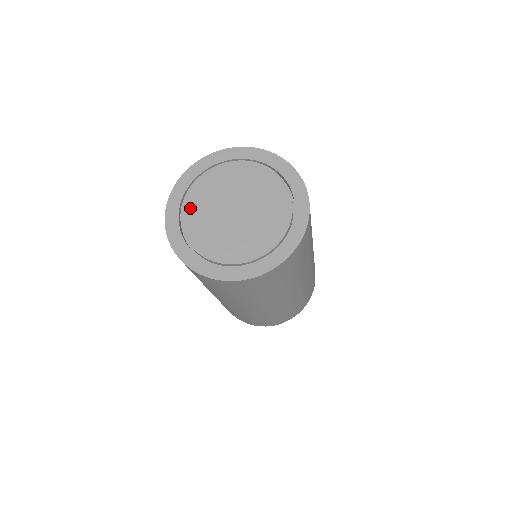
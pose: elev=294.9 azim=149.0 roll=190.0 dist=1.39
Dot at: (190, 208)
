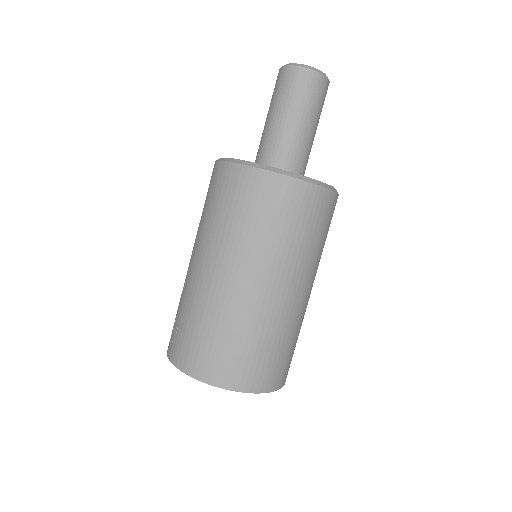
Dot at: occluded
